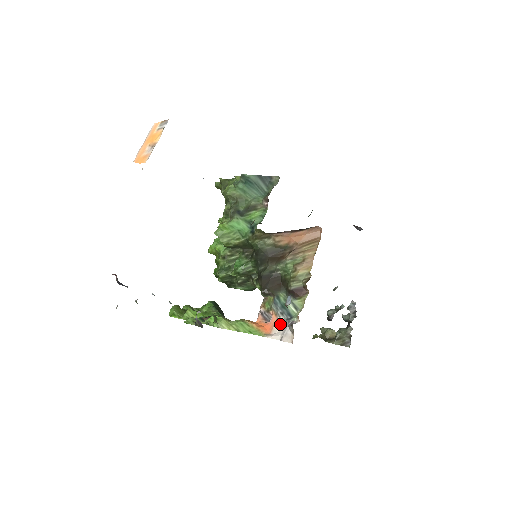
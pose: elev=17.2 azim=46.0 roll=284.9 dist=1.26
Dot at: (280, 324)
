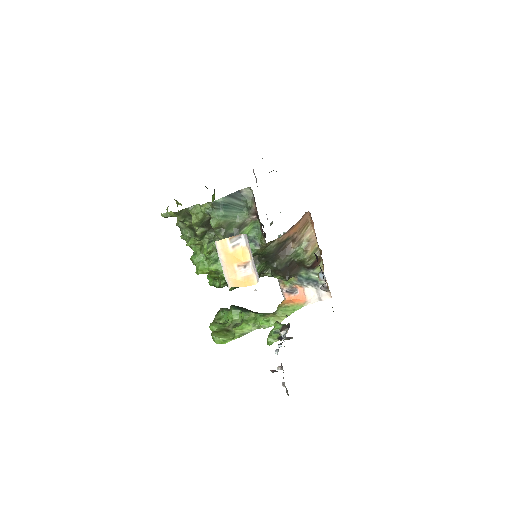
Dot at: (310, 291)
